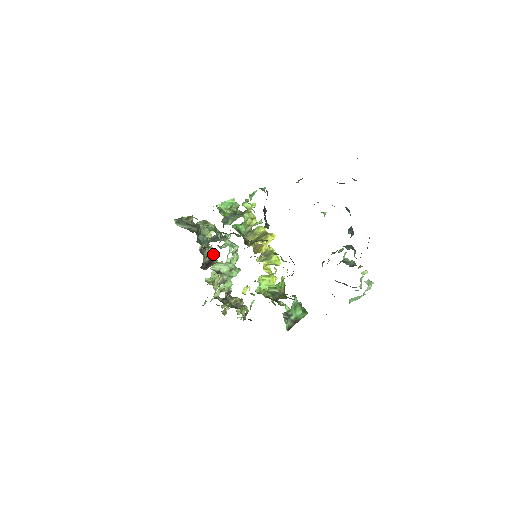
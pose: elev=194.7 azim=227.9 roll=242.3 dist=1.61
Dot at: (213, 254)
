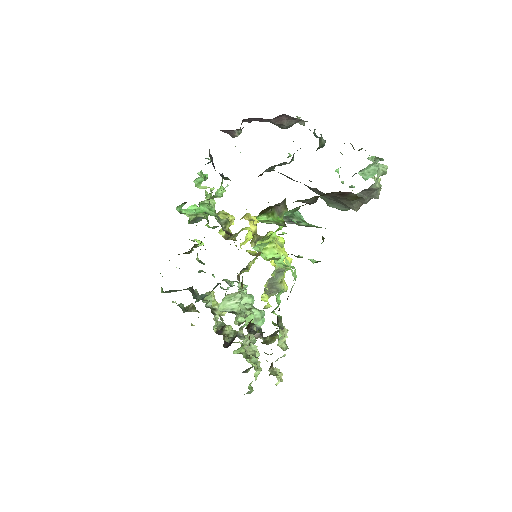
Dot at: occluded
